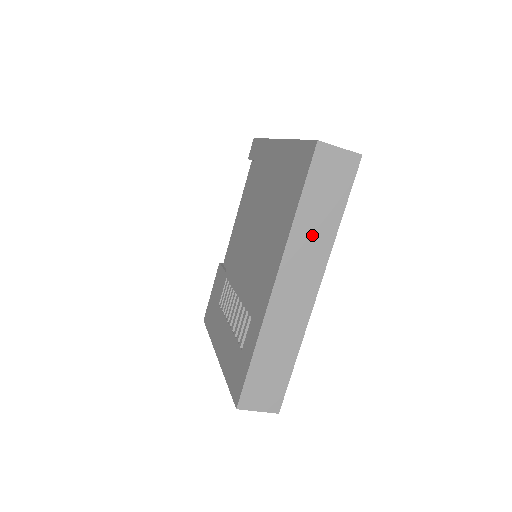
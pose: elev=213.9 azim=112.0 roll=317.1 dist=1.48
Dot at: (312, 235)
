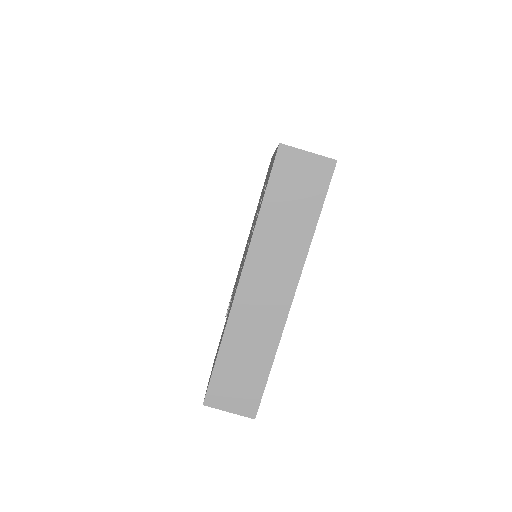
Dot at: occluded
